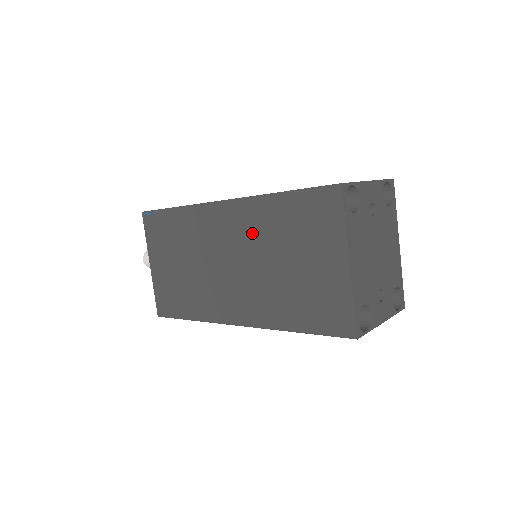
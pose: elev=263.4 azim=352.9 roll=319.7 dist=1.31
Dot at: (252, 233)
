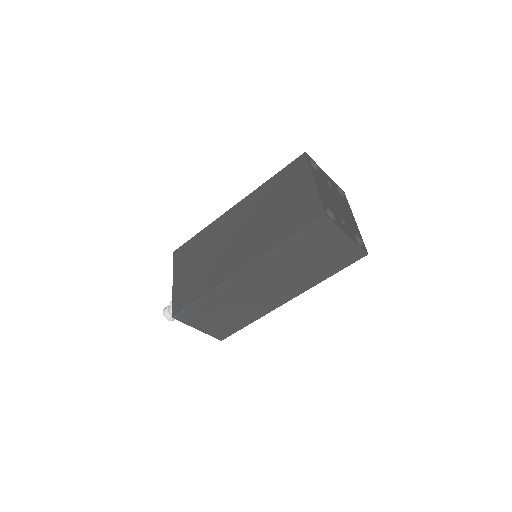
Dot at: (253, 209)
